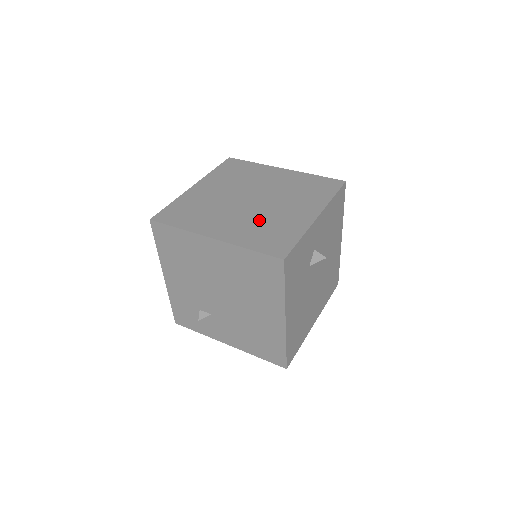
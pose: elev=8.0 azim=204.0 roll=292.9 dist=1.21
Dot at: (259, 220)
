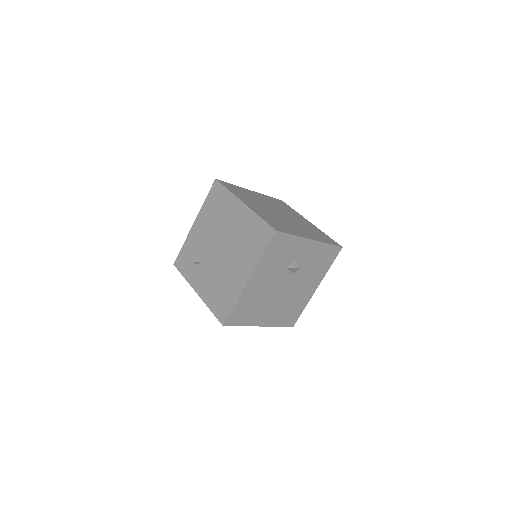
Dot at: (276, 218)
